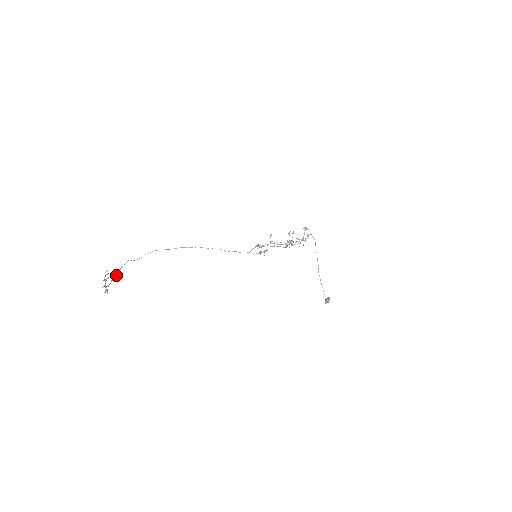
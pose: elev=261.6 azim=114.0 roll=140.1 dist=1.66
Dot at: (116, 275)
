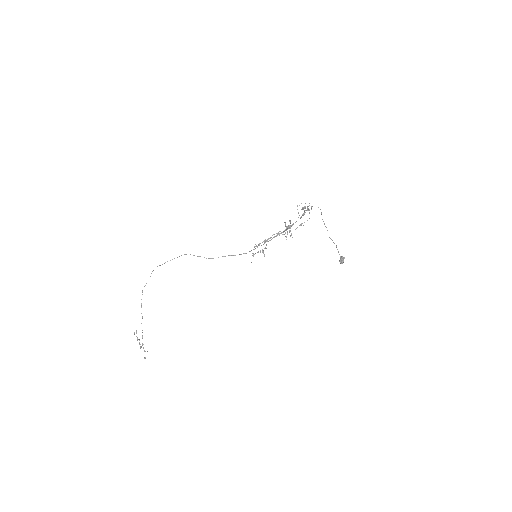
Dot at: occluded
